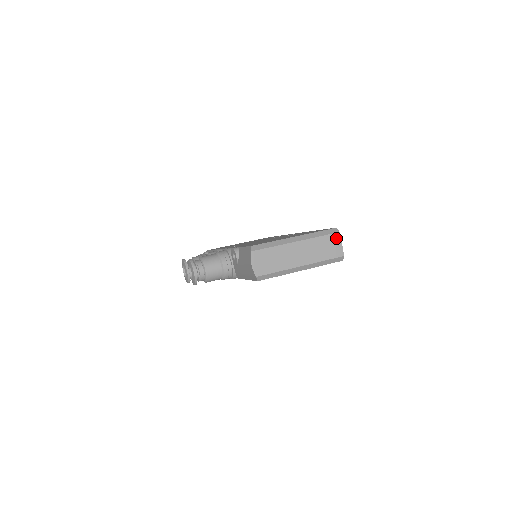
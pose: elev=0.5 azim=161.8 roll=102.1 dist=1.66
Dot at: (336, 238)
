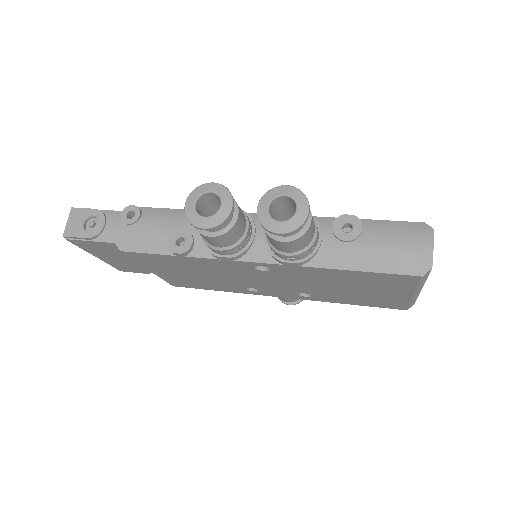
Dot at: occluded
